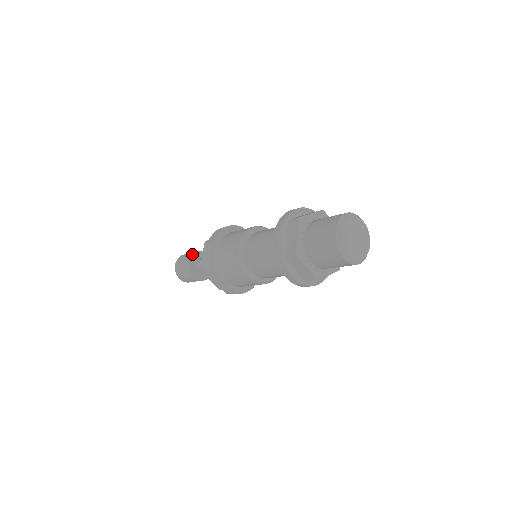
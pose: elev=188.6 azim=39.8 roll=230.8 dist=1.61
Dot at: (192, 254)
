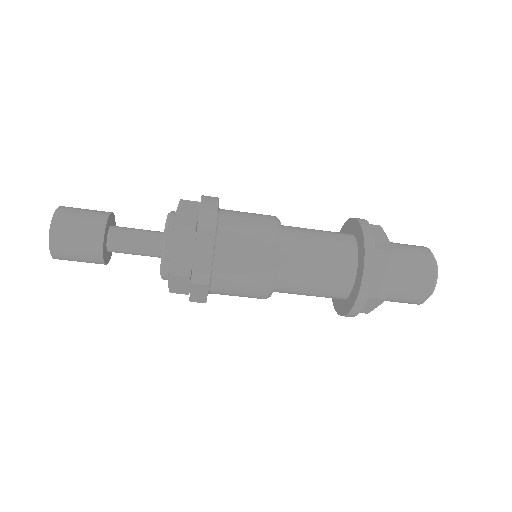
Dot at: (103, 223)
